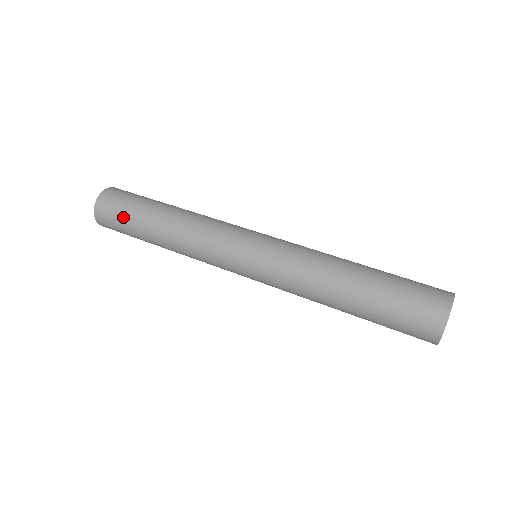
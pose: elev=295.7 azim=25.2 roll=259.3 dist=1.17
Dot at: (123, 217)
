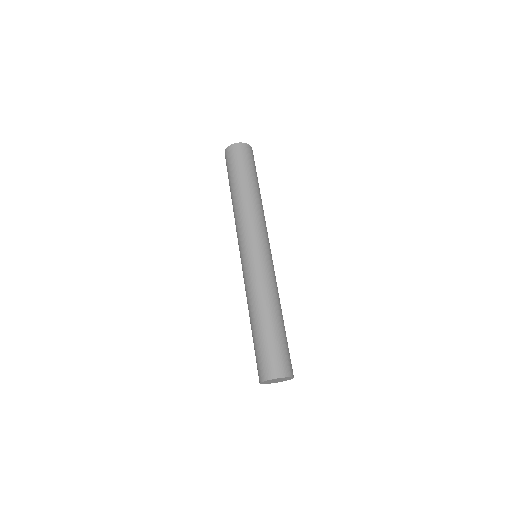
Dot at: (231, 168)
